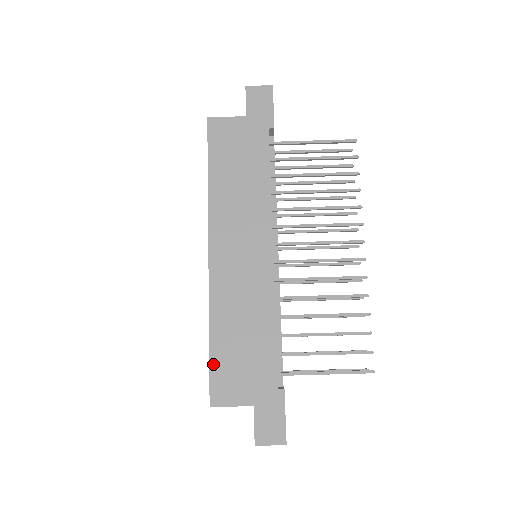
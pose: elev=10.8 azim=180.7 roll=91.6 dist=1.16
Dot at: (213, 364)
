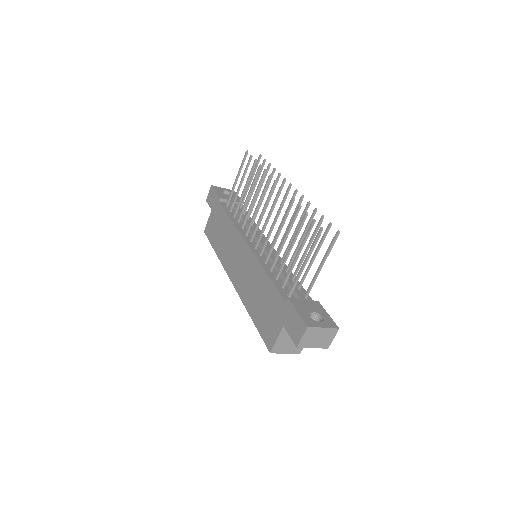
Dot at: (259, 329)
